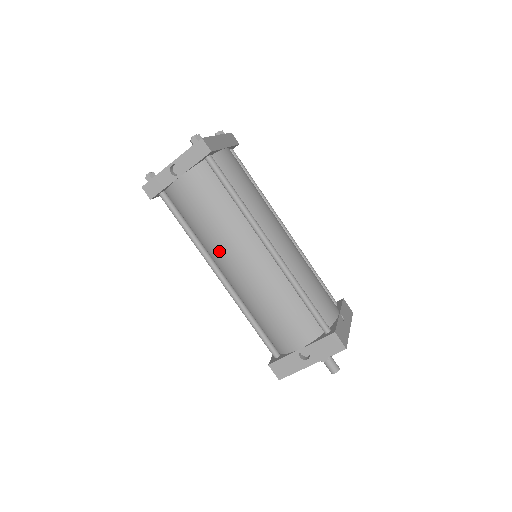
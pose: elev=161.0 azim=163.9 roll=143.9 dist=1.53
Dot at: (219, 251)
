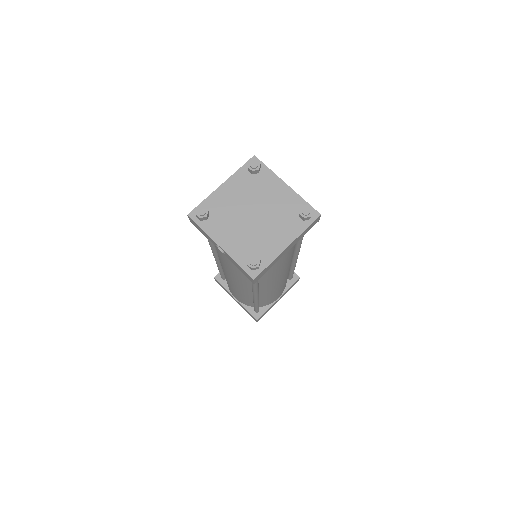
Dot at: occluded
